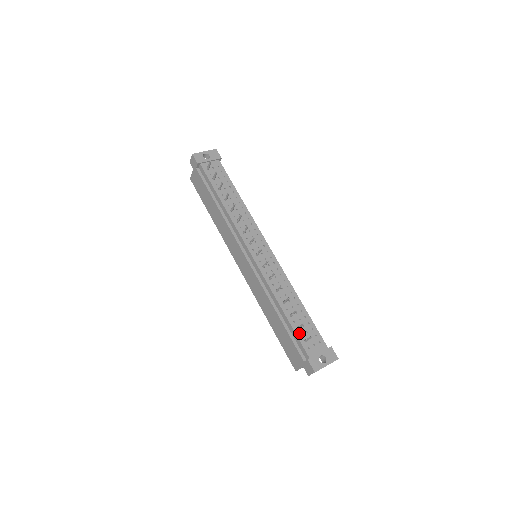
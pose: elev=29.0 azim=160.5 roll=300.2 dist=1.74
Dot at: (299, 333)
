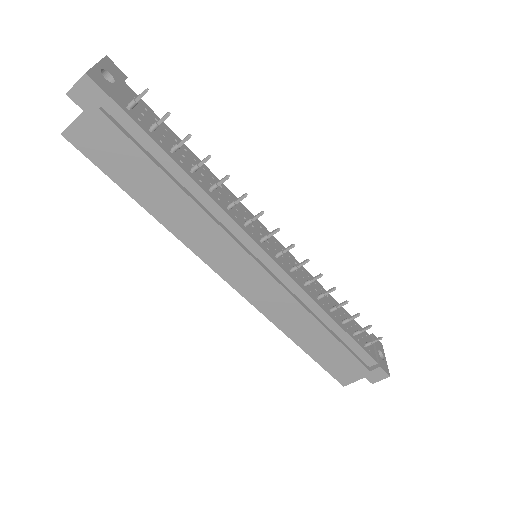
Dot at: (357, 340)
